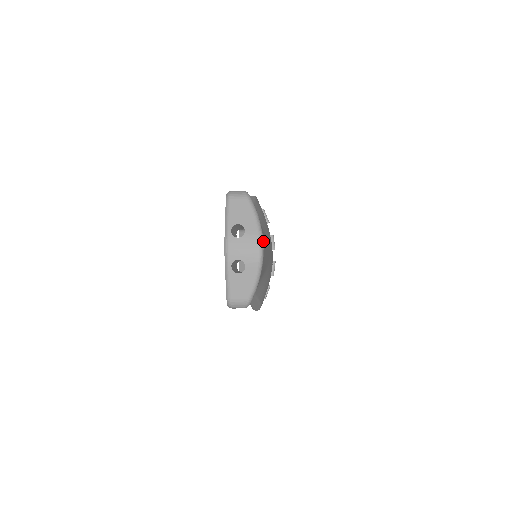
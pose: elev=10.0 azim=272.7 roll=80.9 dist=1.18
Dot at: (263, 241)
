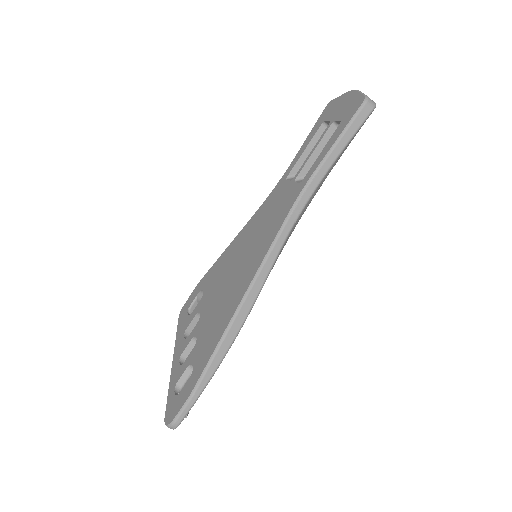
Dot at: occluded
